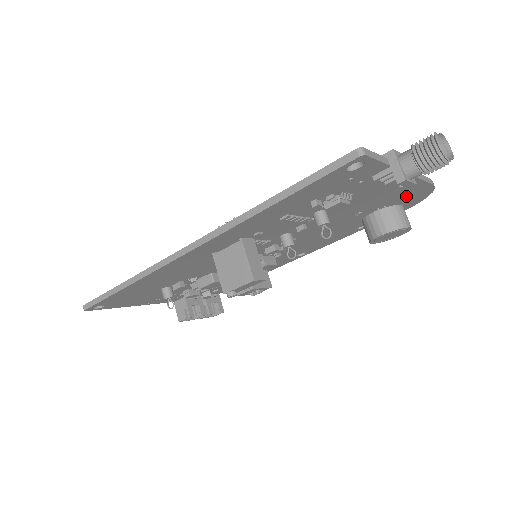
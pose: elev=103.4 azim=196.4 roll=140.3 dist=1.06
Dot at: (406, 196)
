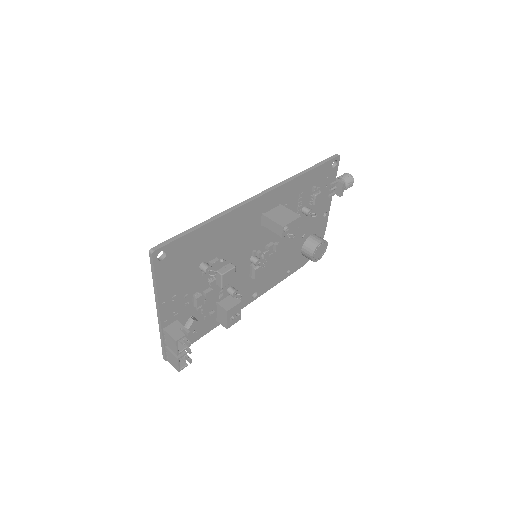
Dot at: occluded
